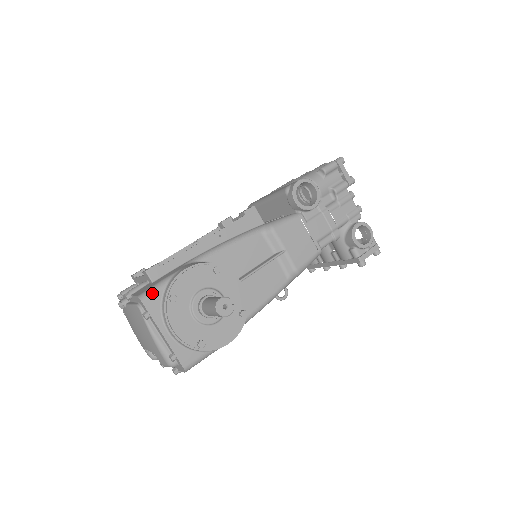
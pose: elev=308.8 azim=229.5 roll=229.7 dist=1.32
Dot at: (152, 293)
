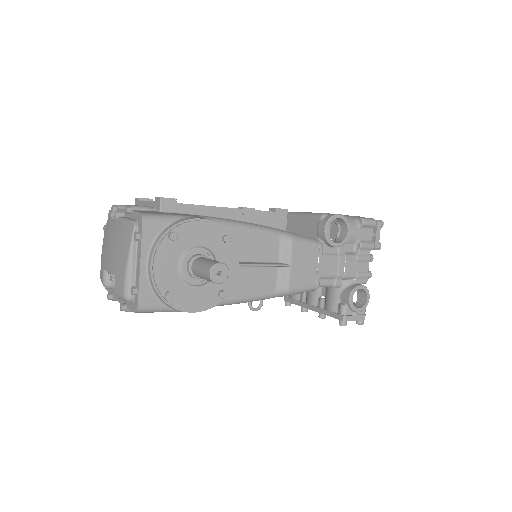
Dot at: (157, 219)
